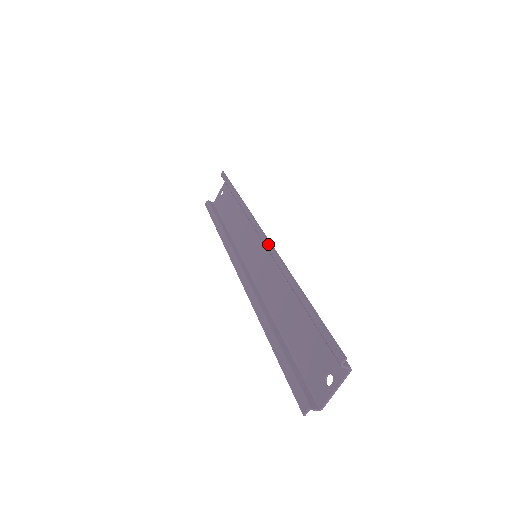
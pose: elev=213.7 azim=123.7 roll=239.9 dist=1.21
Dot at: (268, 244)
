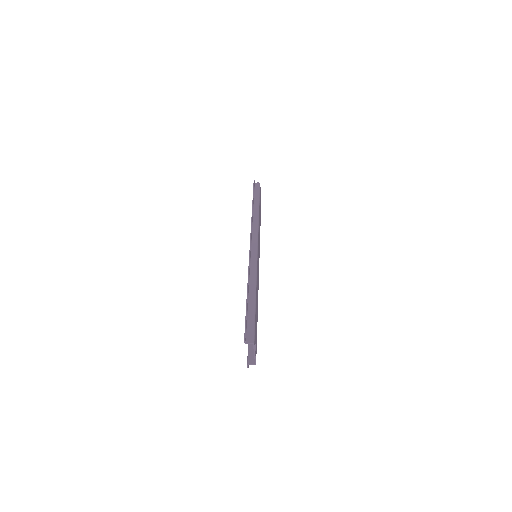
Dot at: (249, 253)
